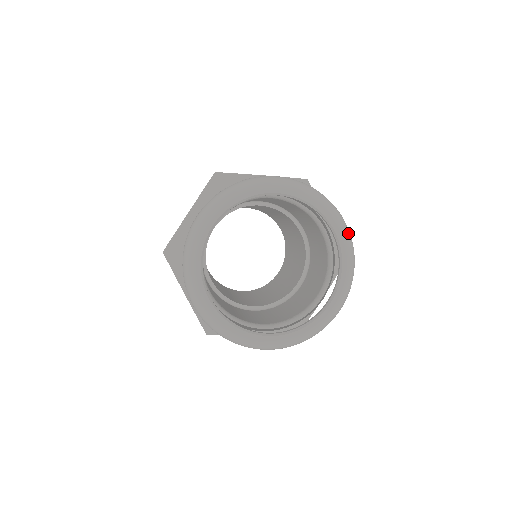
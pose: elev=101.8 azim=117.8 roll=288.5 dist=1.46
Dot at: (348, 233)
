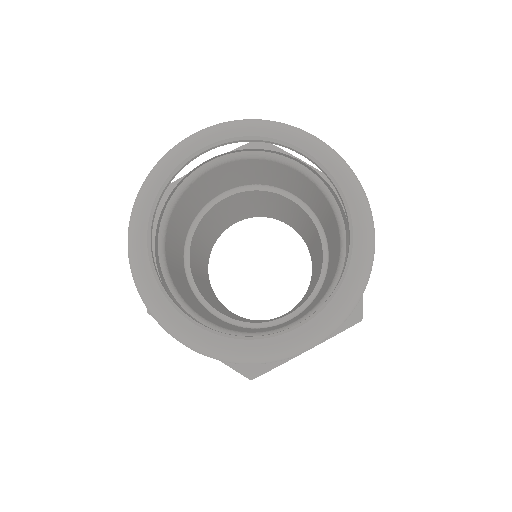
Dot at: (371, 249)
